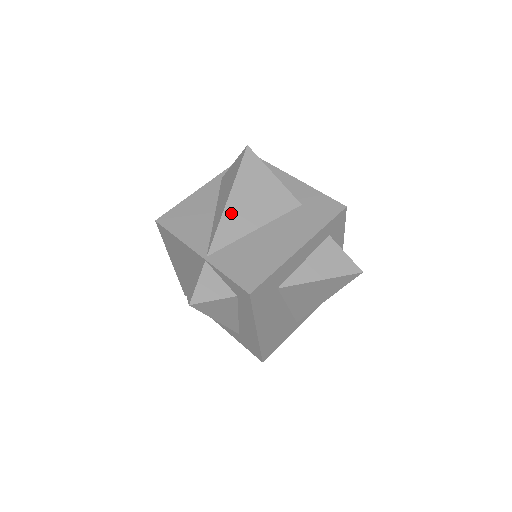
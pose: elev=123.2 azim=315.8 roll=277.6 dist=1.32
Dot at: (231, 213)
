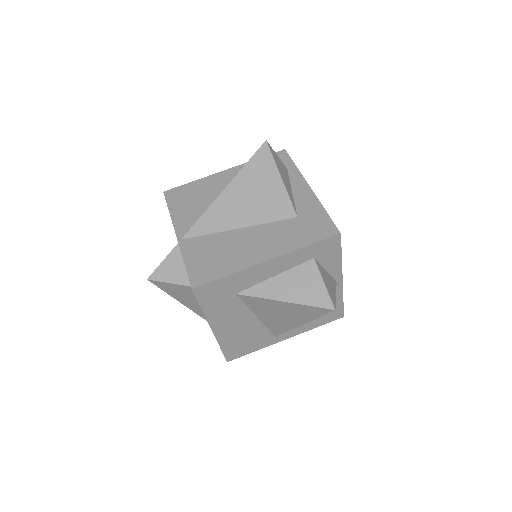
Dot at: (221, 204)
